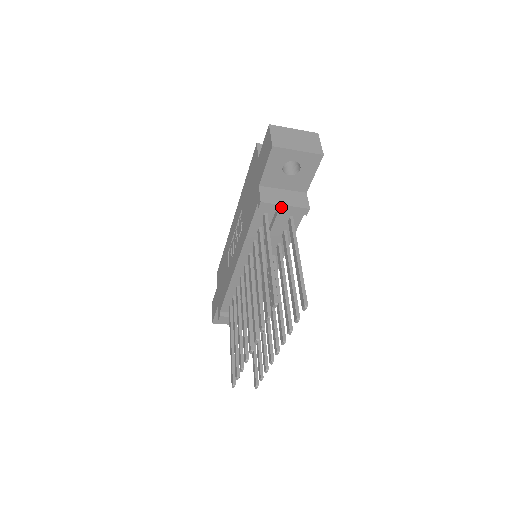
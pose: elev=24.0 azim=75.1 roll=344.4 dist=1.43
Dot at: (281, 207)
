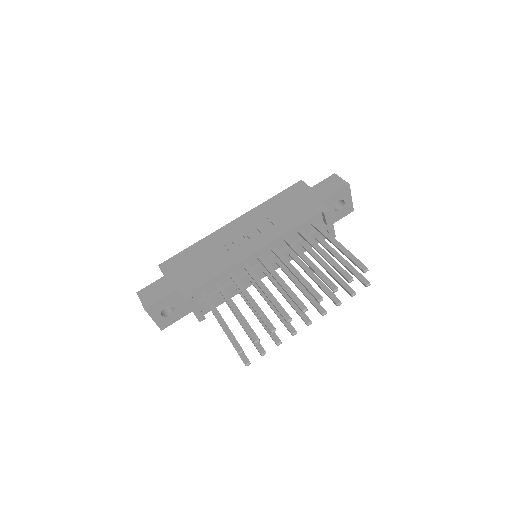
Dot at: (331, 223)
